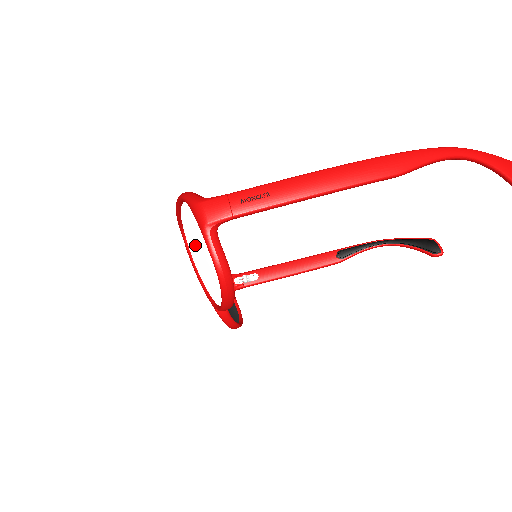
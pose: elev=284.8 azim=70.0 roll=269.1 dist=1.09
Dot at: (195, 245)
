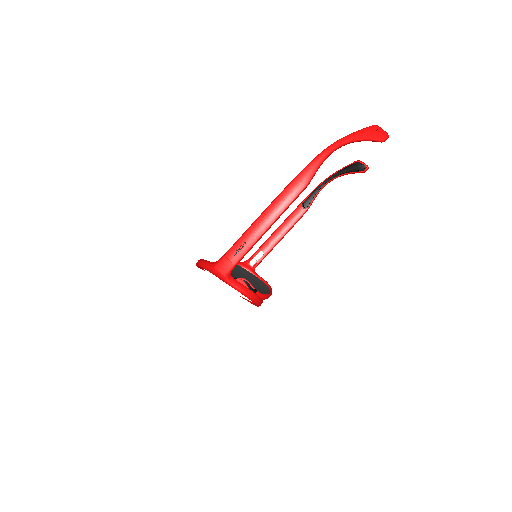
Dot at: (223, 284)
